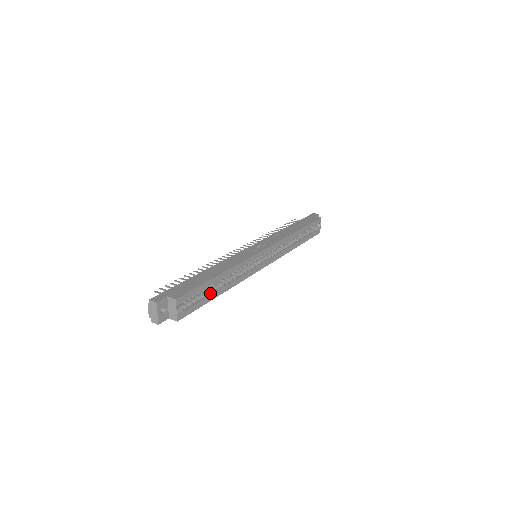
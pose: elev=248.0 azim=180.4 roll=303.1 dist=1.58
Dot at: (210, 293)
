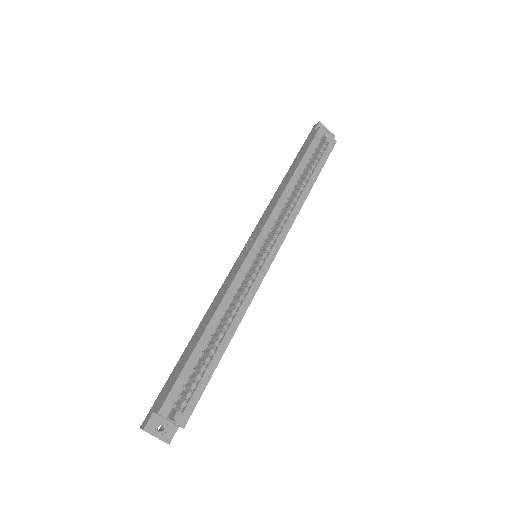
Dot at: (209, 361)
